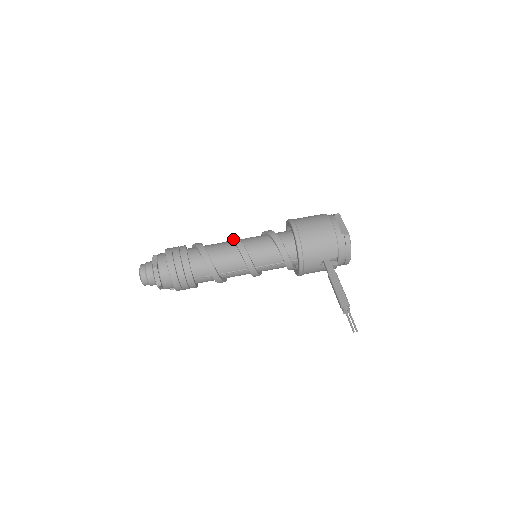
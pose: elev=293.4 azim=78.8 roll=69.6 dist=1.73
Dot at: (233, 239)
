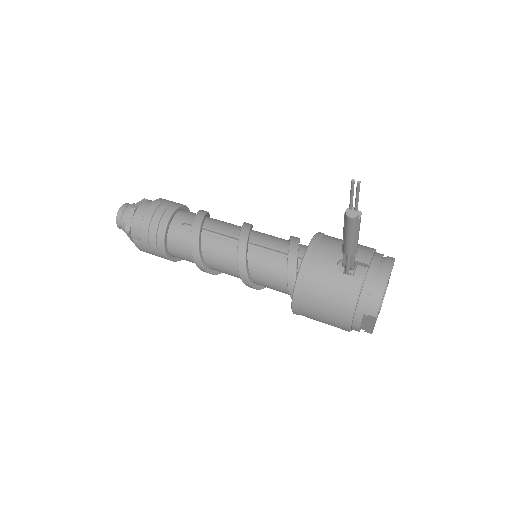
Dot at: occluded
